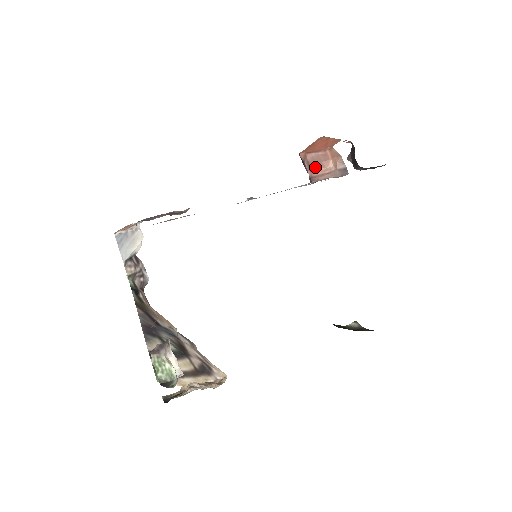
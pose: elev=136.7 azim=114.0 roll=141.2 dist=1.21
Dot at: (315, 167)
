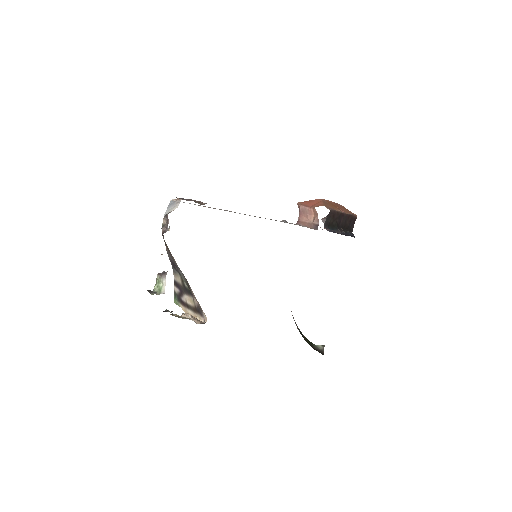
Dot at: (303, 216)
